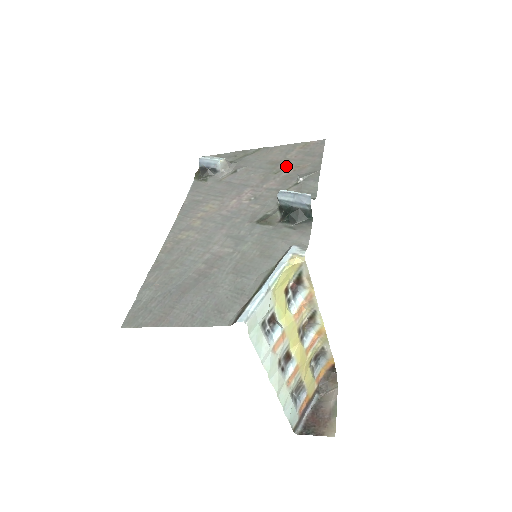
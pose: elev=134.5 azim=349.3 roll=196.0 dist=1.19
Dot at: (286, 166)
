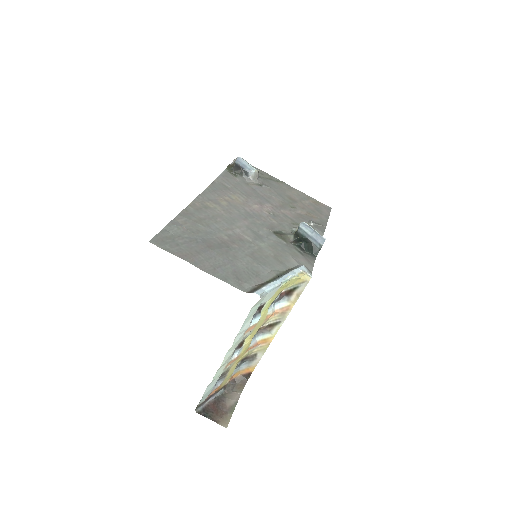
Dot at: (301, 207)
